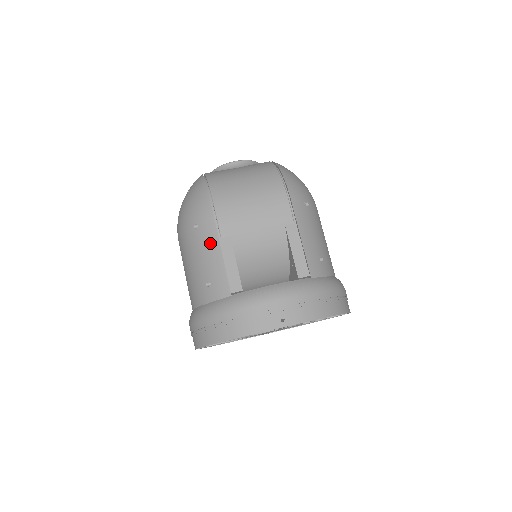
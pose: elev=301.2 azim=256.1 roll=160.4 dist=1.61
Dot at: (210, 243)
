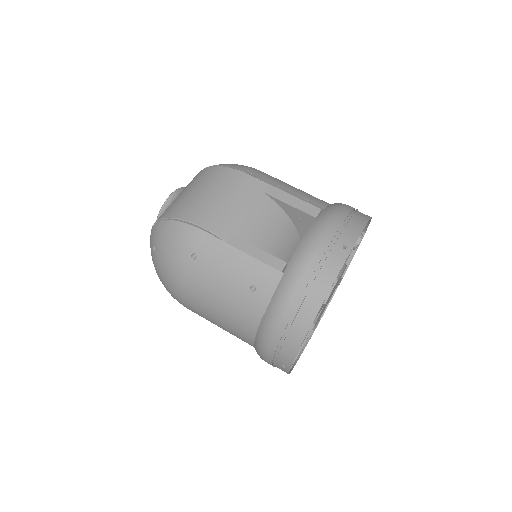
Dot at: (221, 254)
